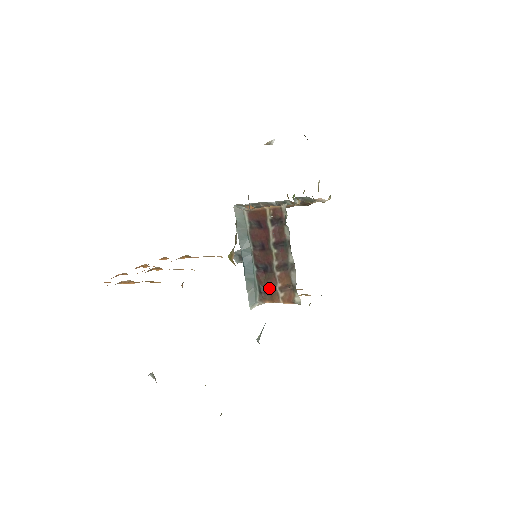
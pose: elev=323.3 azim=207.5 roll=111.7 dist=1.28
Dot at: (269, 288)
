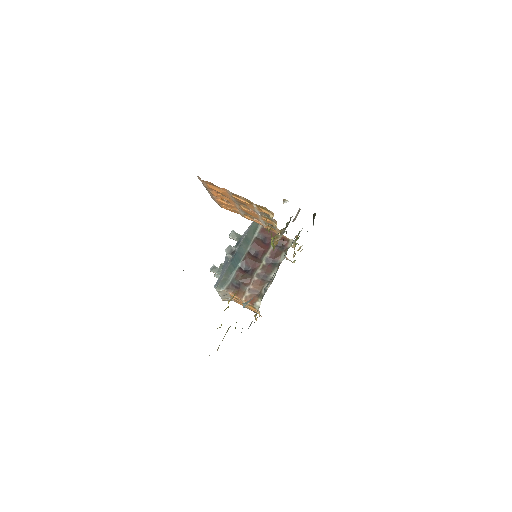
Dot at: (241, 284)
